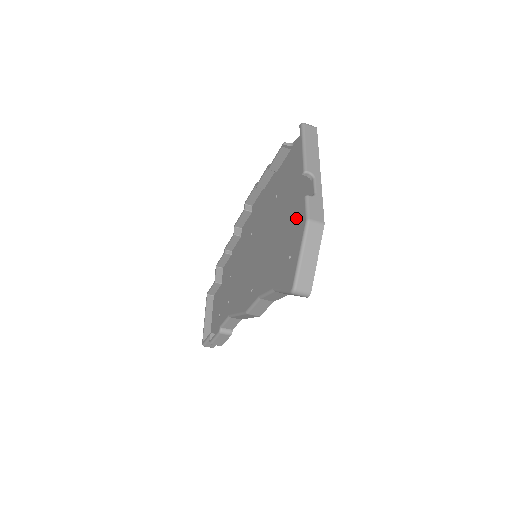
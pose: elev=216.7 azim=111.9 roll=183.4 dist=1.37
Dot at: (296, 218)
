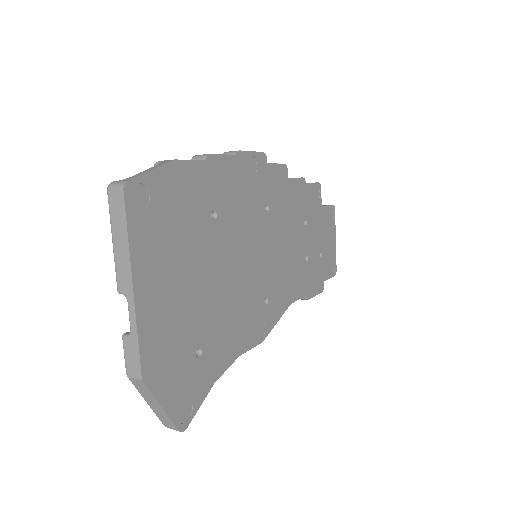
Dot at: occluded
